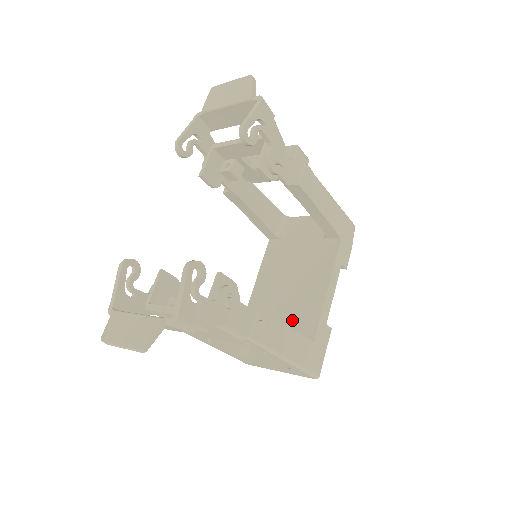
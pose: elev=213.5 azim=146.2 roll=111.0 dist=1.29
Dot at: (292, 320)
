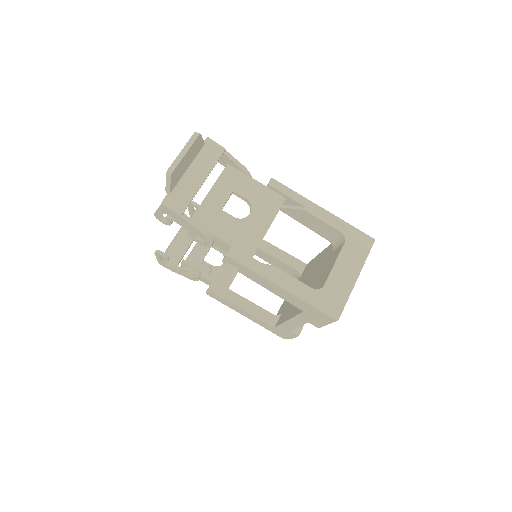
Dot at: (323, 264)
